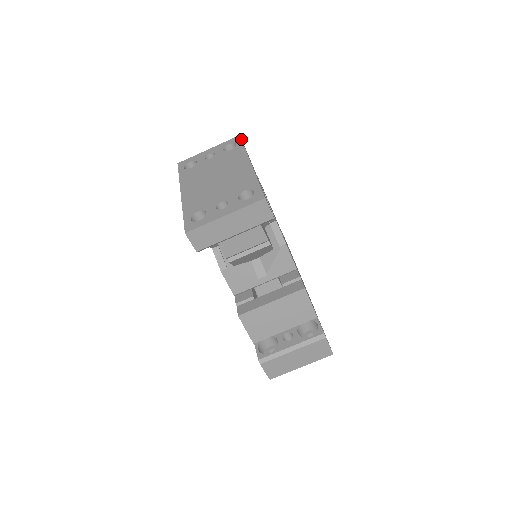
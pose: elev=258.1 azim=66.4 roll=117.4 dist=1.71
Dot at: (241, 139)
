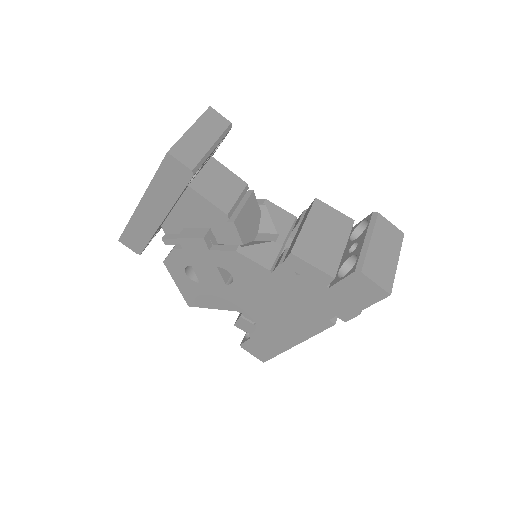
Dot at: occluded
